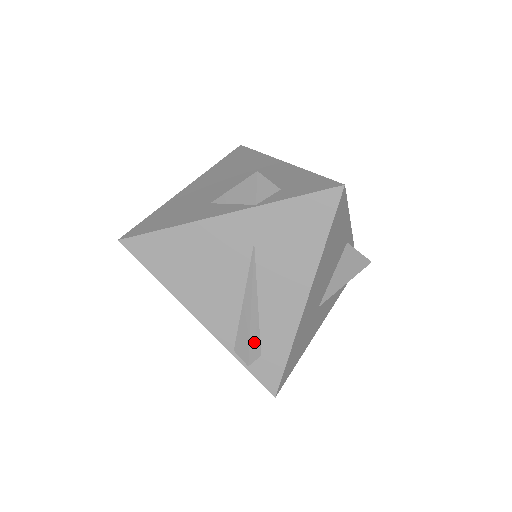
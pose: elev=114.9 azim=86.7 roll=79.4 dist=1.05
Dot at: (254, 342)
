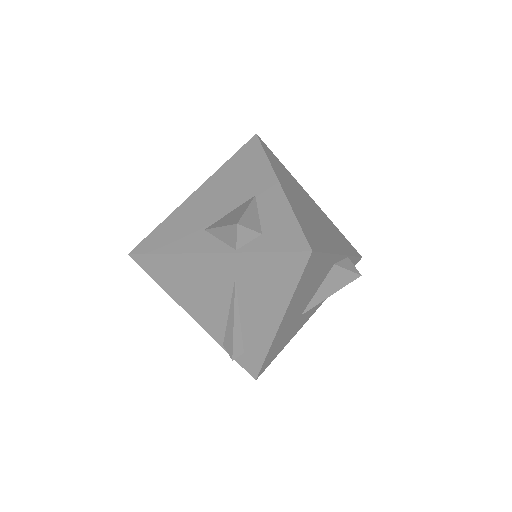
Dot at: (237, 345)
